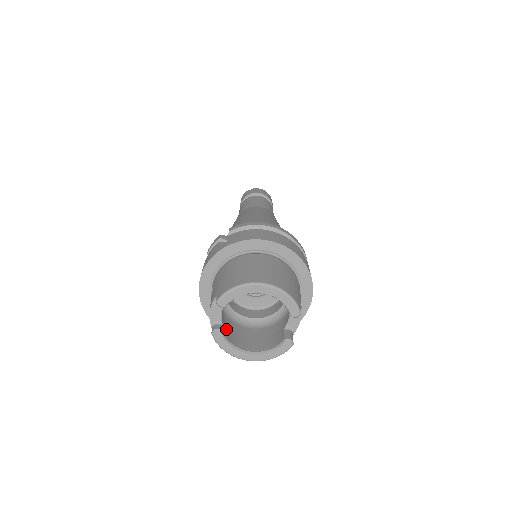
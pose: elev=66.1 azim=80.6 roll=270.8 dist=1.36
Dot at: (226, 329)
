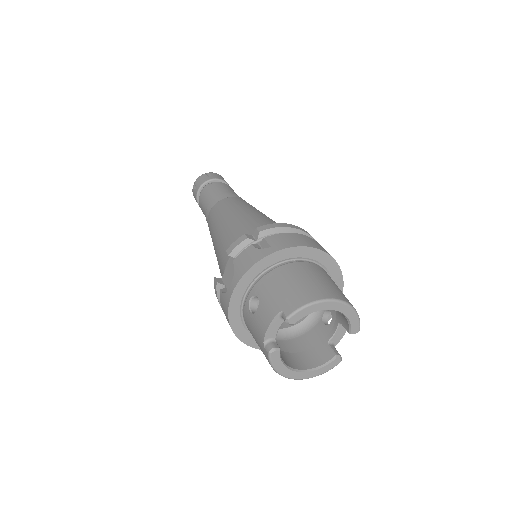
Dot at: occluded
